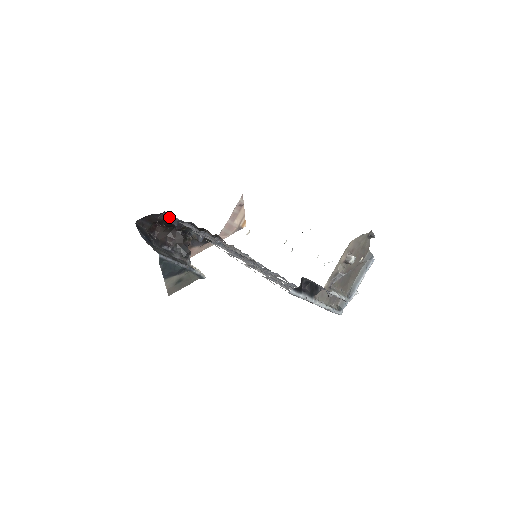
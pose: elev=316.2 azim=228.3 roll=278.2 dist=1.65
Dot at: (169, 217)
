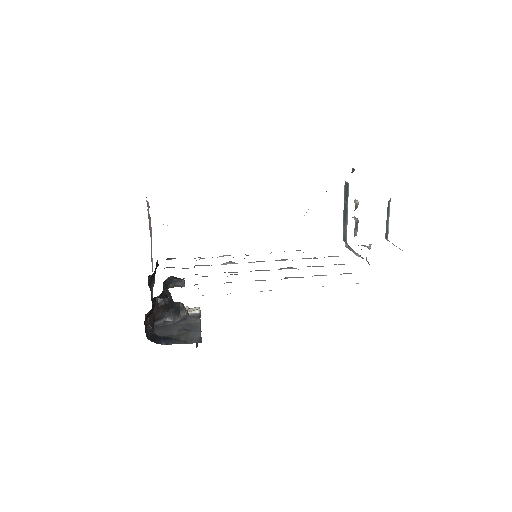
Dot at: (166, 300)
